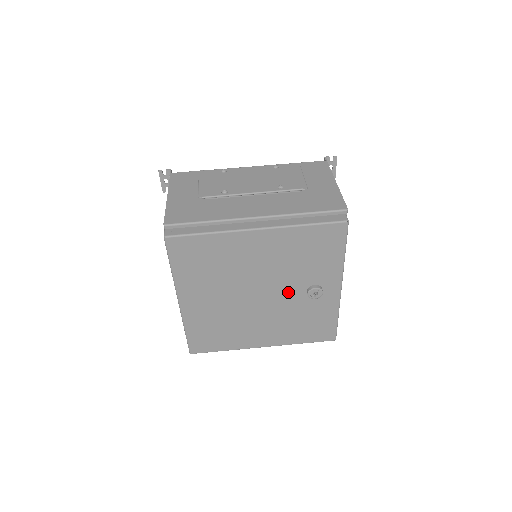
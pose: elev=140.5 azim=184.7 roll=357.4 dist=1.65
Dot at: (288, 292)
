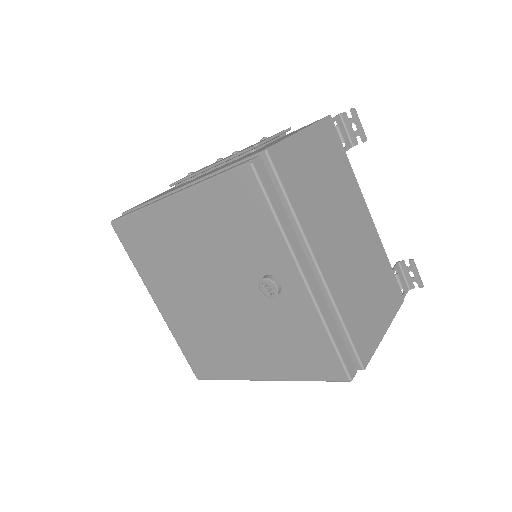
Dot at: (243, 288)
